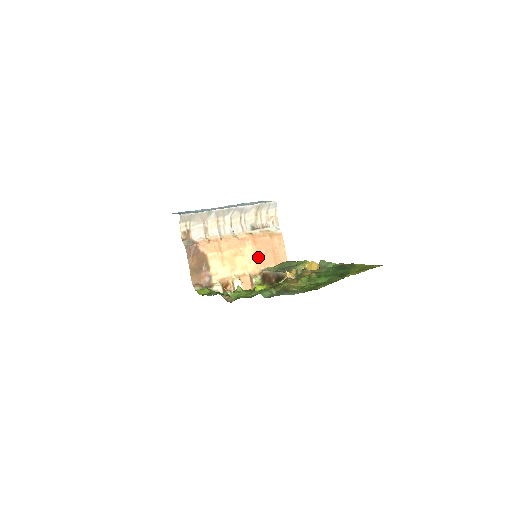
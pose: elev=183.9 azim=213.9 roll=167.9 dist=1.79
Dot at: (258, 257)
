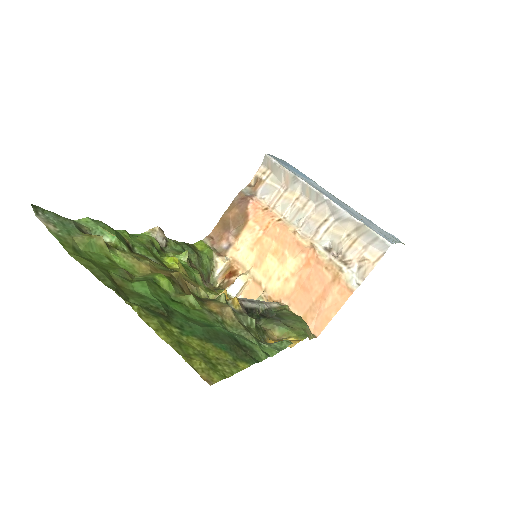
Dot at: (294, 284)
